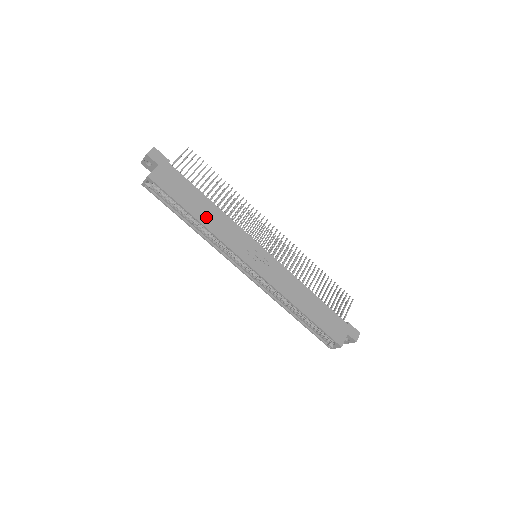
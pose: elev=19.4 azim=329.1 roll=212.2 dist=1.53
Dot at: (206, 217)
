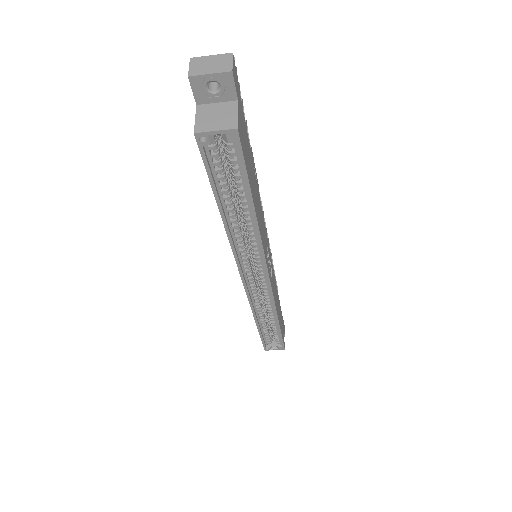
Dot at: (257, 208)
